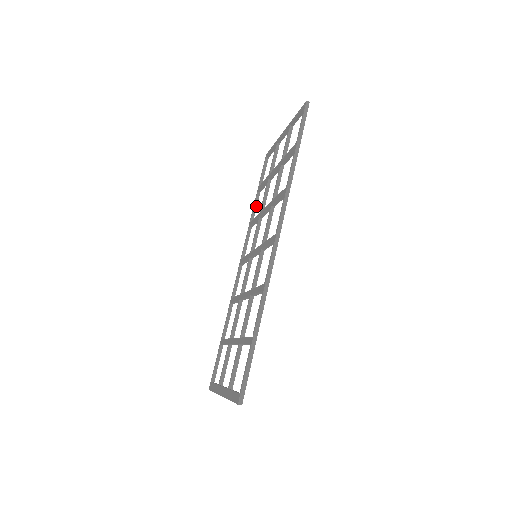
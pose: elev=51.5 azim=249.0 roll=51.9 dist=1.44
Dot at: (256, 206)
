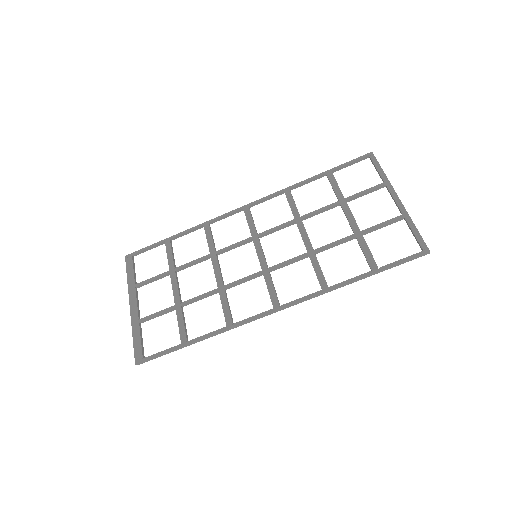
Dot at: (309, 182)
